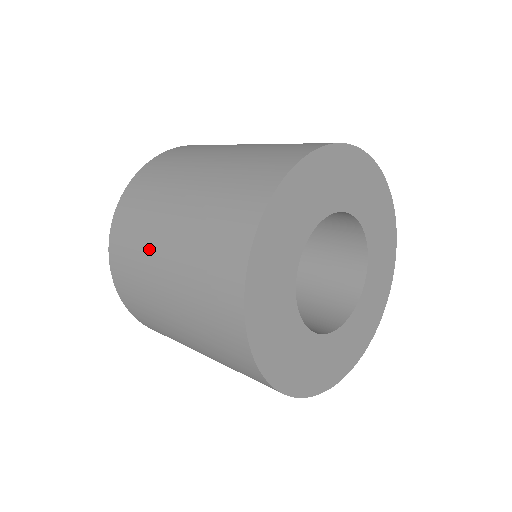
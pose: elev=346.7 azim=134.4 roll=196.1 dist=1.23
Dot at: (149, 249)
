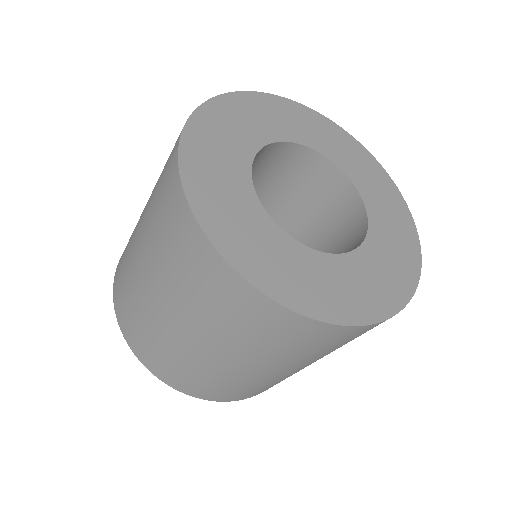
Dot at: (140, 295)
